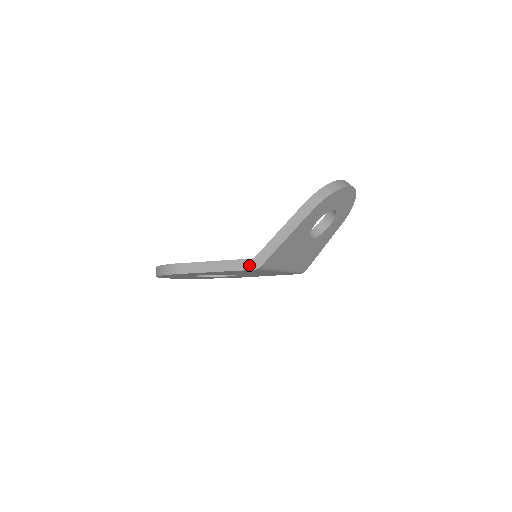
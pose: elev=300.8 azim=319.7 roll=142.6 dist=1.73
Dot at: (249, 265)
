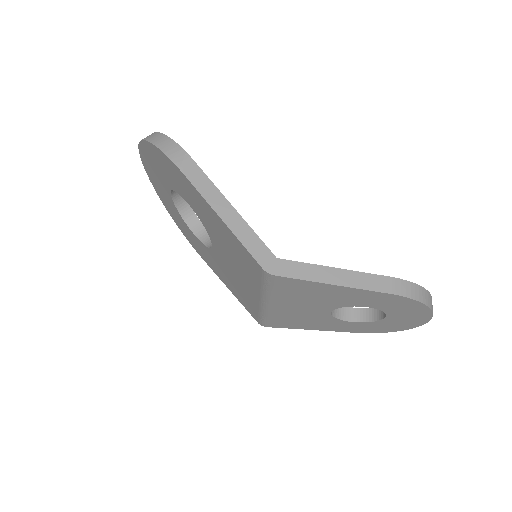
Dot at: (264, 257)
